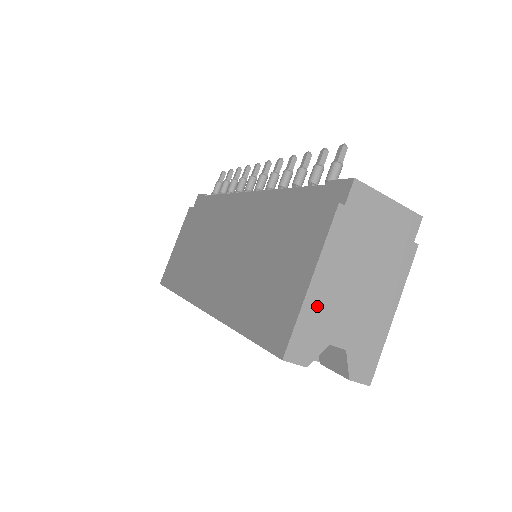
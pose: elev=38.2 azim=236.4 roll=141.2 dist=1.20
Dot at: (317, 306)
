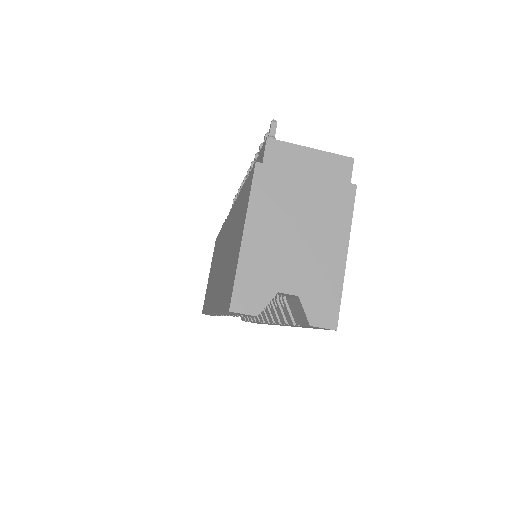
Dot at: (255, 257)
